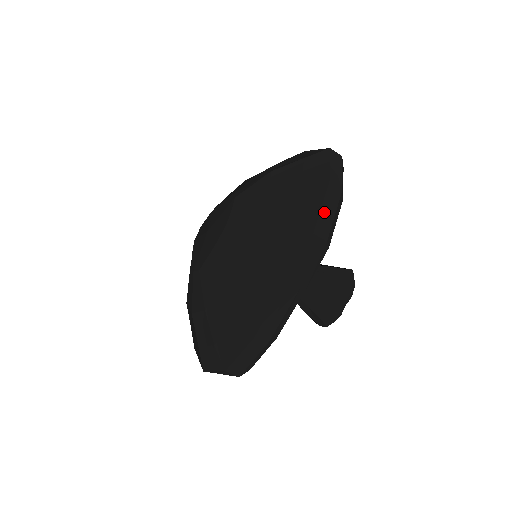
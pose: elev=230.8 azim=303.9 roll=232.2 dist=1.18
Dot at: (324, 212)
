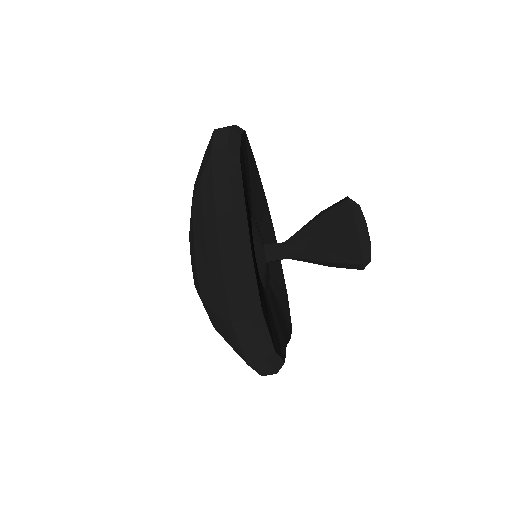
Dot at: (216, 143)
